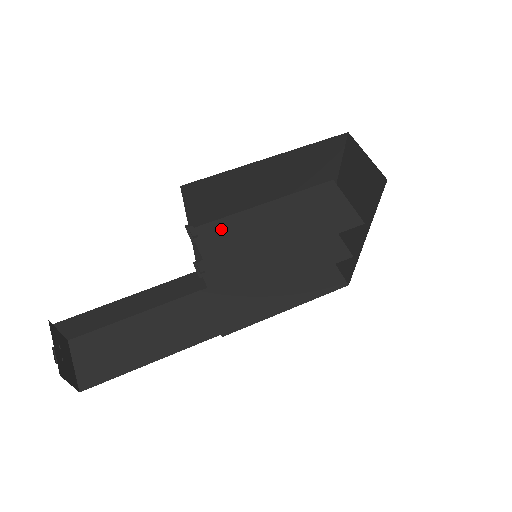
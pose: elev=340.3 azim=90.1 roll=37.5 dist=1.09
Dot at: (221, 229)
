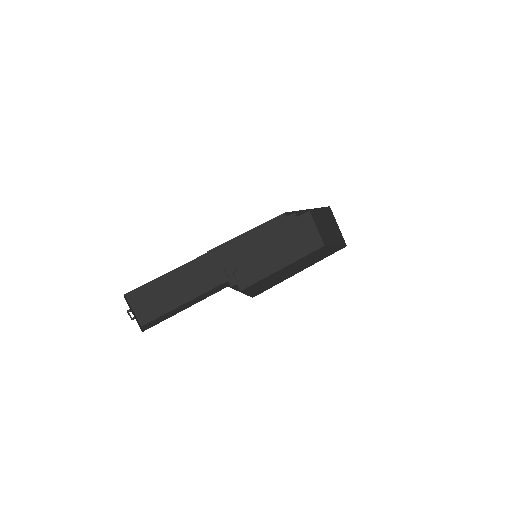
Dot at: (242, 254)
